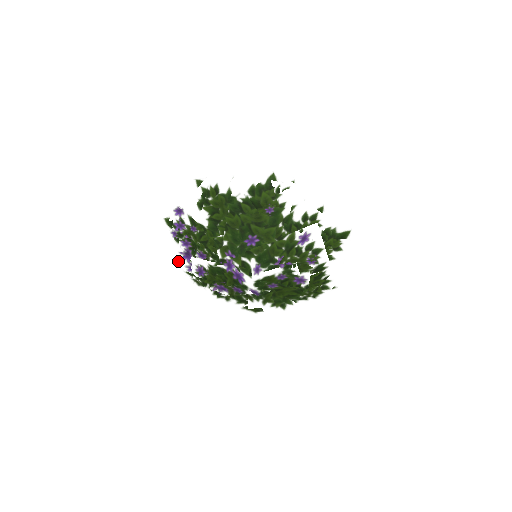
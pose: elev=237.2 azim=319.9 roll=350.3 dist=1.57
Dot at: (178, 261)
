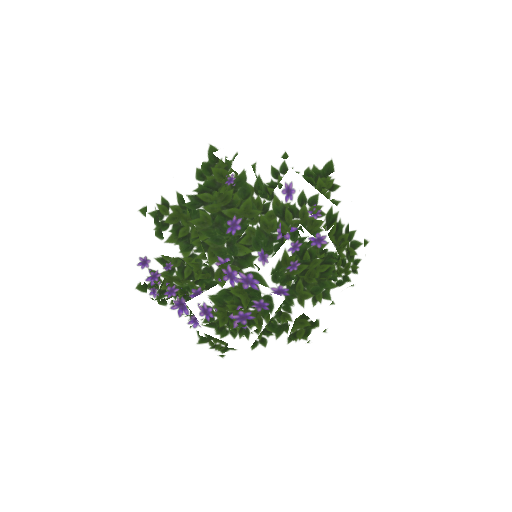
Dot at: occluded
